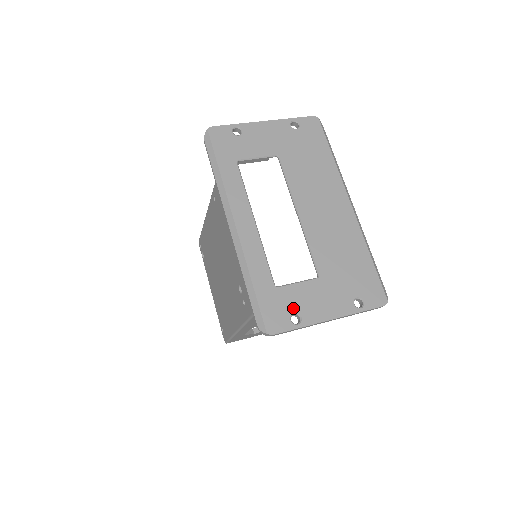
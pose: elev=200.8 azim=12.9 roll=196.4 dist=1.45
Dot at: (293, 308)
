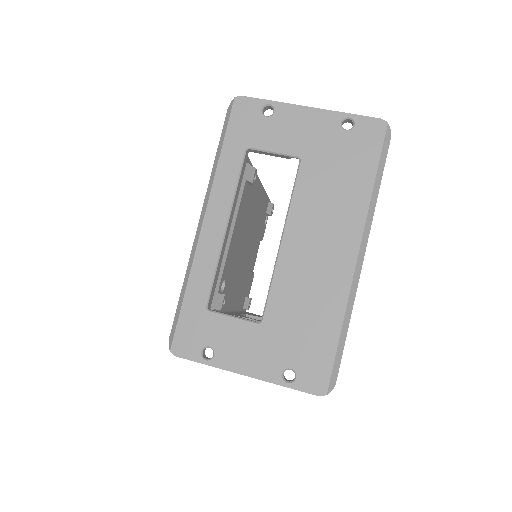
Dot at: (211, 341)
